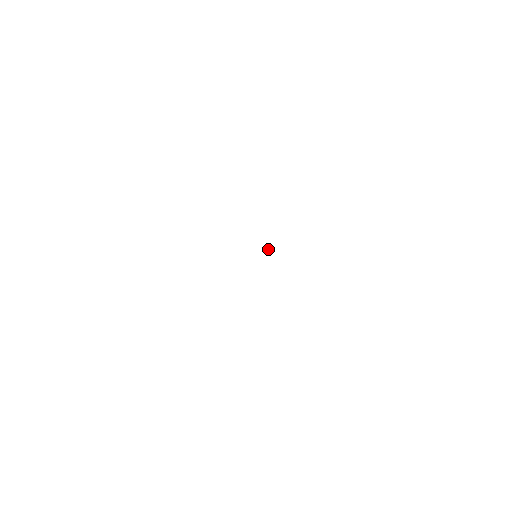
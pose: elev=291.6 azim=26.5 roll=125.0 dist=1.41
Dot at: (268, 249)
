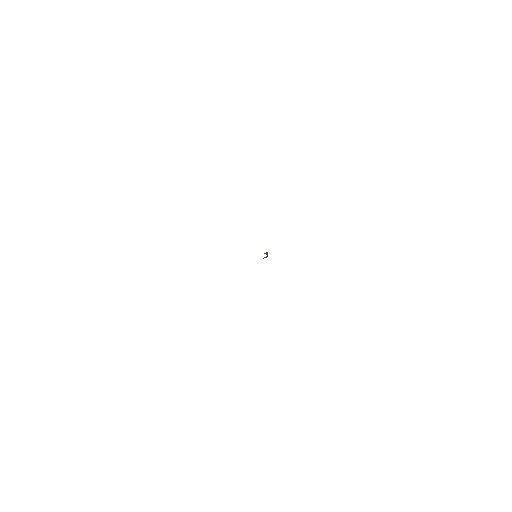
Dot at: (265, 253)
